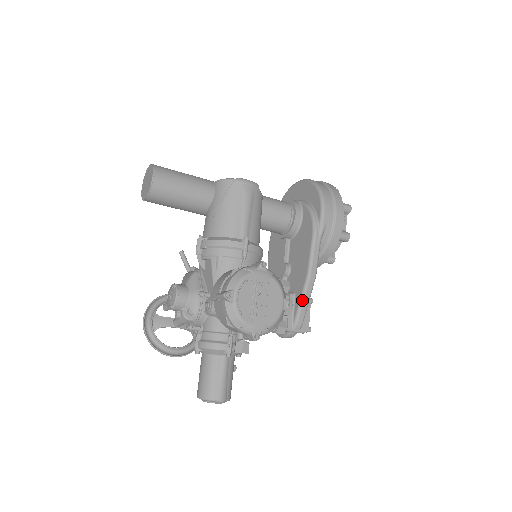
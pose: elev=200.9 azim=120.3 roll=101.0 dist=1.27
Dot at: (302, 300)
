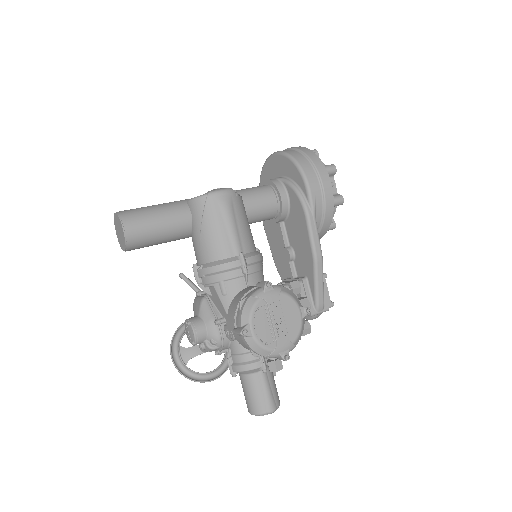
Dot at: (316, 284)
